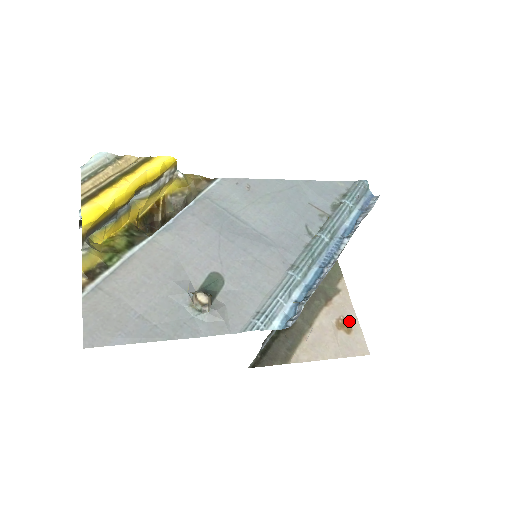
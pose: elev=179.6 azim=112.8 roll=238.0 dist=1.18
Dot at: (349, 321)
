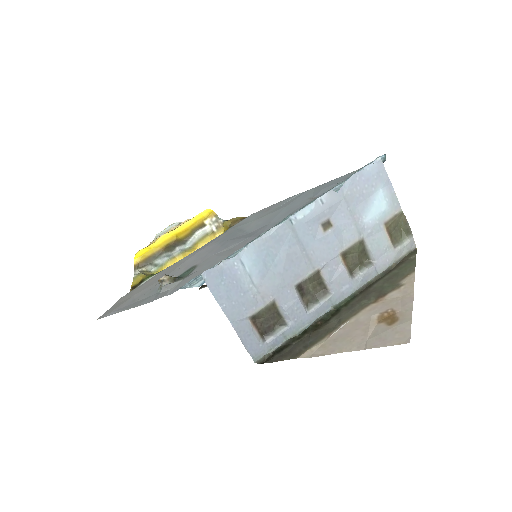
Dot at: (399, 312)
